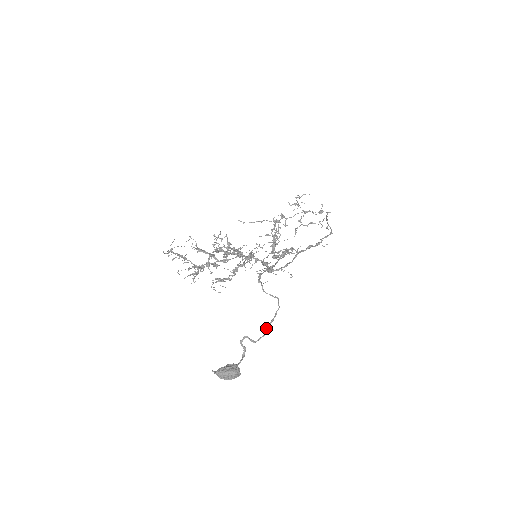
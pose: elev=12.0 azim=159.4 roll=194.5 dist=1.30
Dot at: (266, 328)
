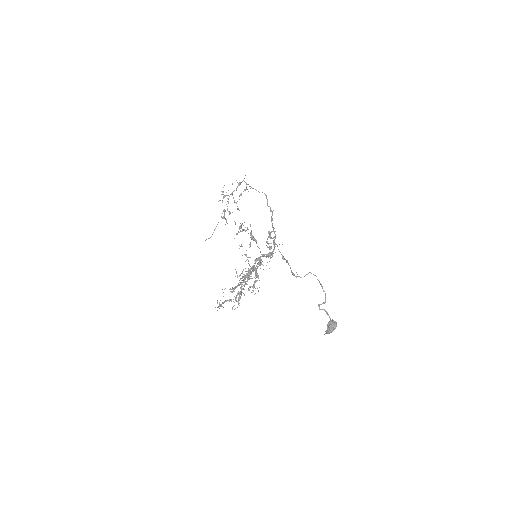
Dot at: occluded
